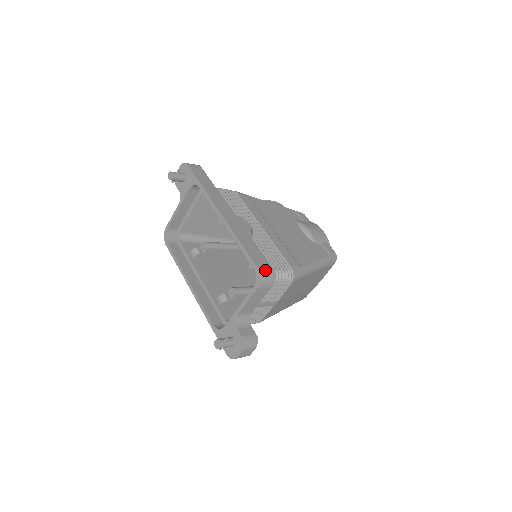
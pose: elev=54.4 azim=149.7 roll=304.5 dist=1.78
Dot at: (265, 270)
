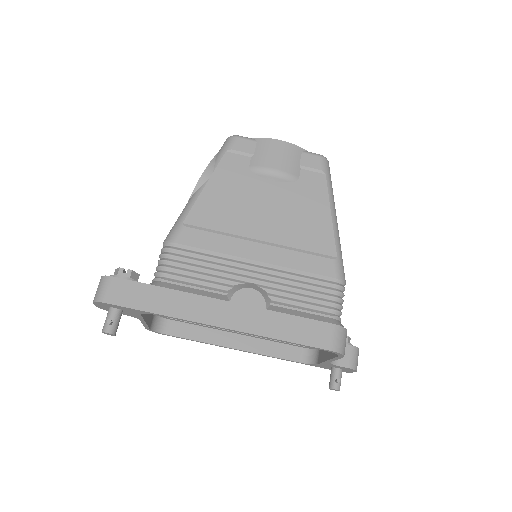
Dot at: (336, 339)
